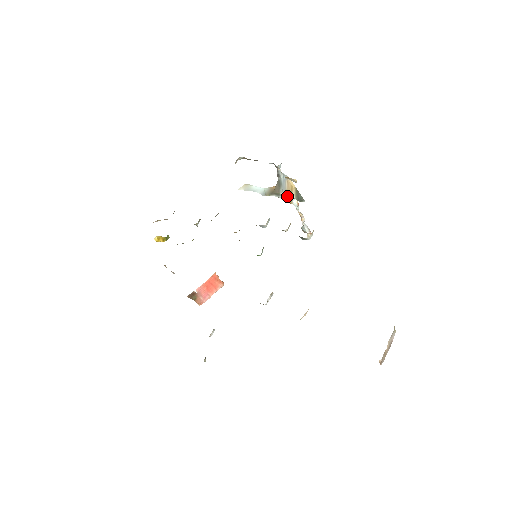
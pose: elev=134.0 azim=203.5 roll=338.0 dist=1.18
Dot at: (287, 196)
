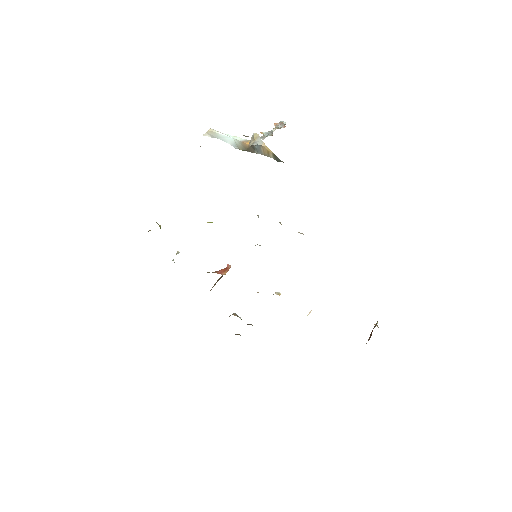
Dot at: (264, 155)
